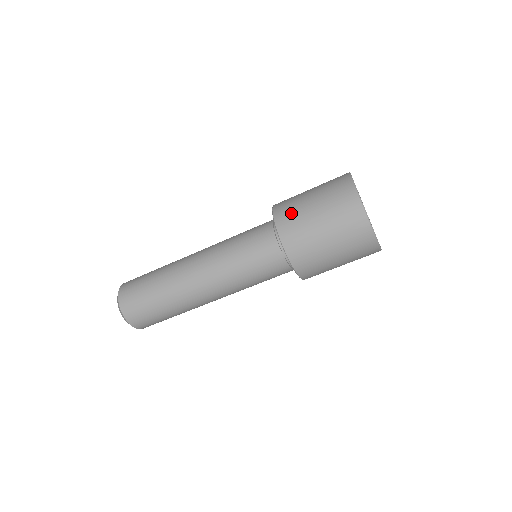
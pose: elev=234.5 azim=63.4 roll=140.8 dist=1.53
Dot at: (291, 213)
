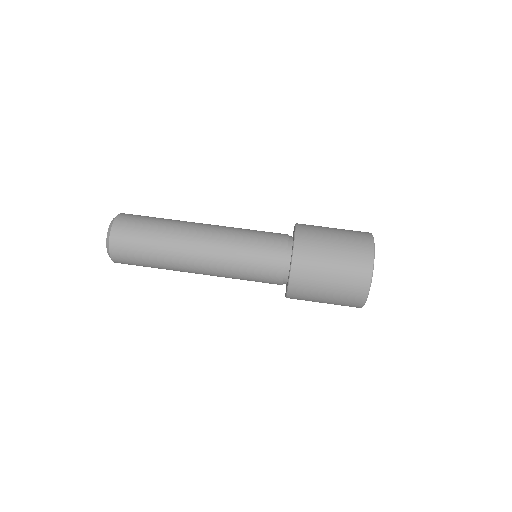
Dot at: occluded
